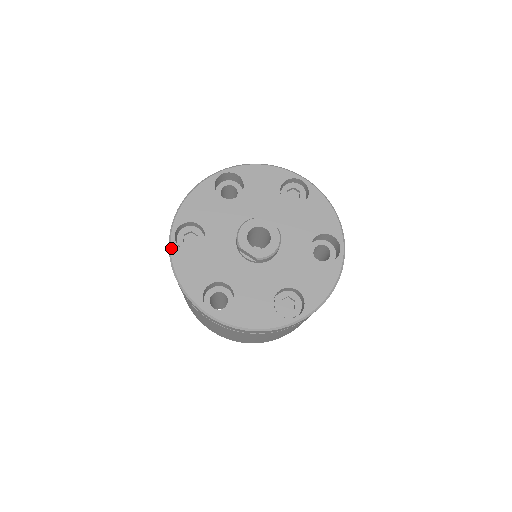
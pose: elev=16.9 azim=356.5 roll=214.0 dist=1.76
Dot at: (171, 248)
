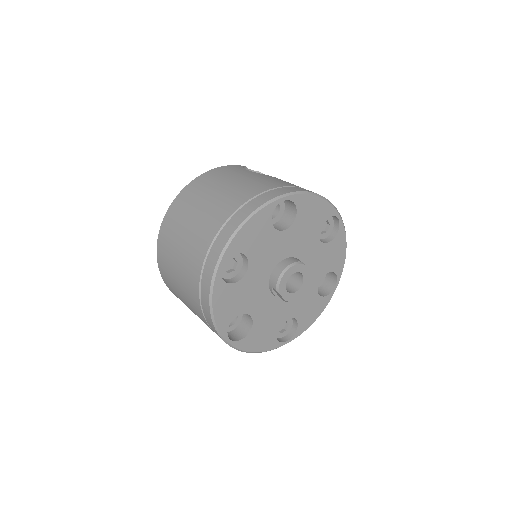
Dot at: (215, 280)
